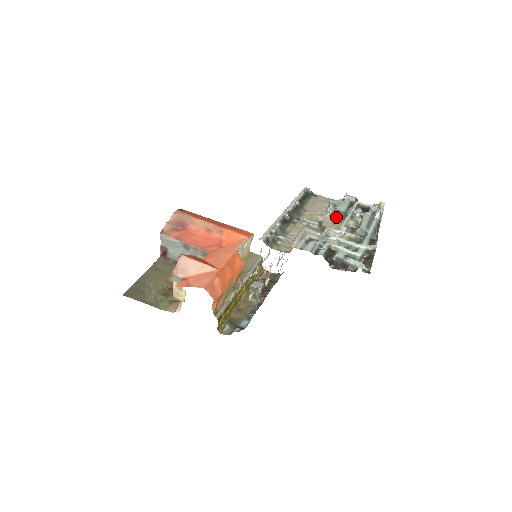
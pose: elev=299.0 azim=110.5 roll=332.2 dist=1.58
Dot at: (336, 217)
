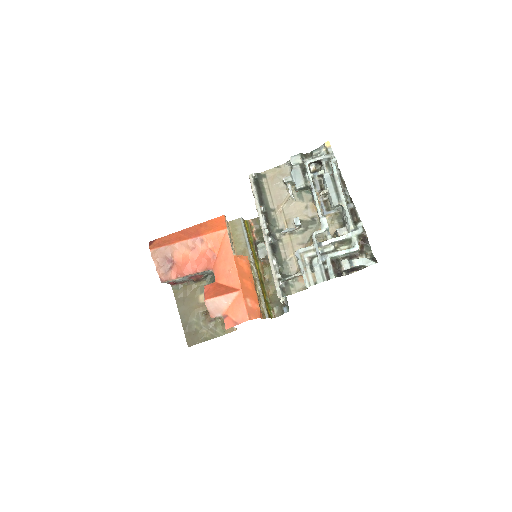
Dot at: (301, 195)
